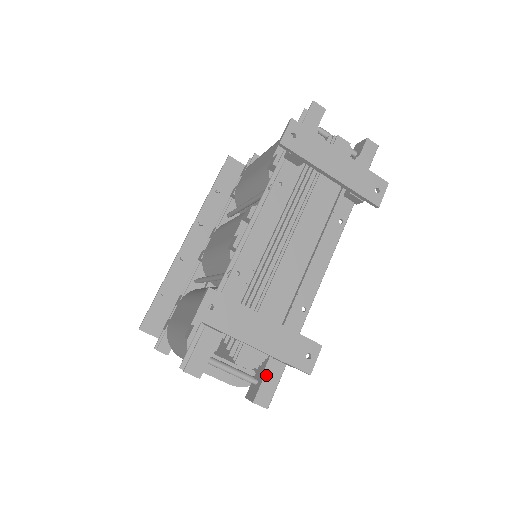
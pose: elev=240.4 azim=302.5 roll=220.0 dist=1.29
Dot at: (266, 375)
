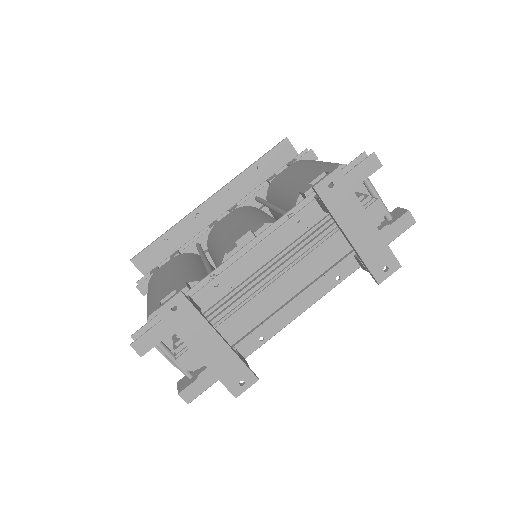
Dot at: (200, 378)
